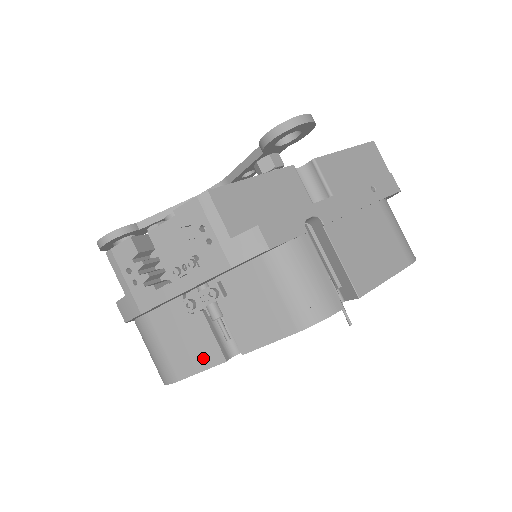
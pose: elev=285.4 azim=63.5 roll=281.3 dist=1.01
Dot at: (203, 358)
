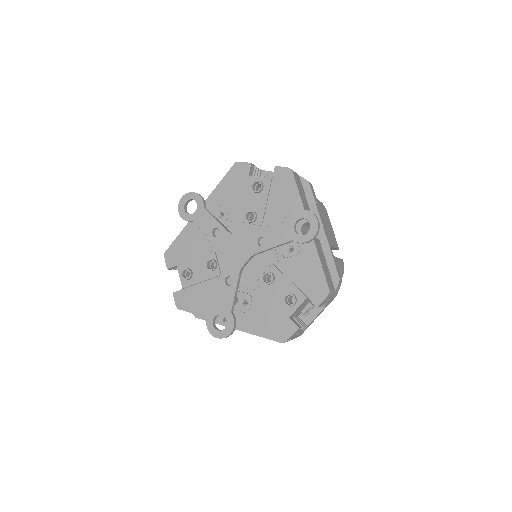
Dot at: occluded
